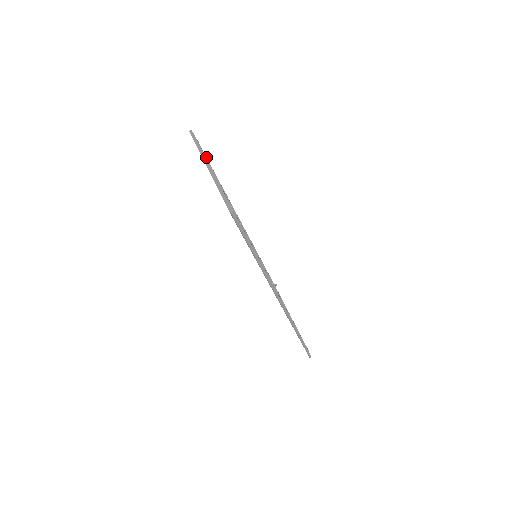
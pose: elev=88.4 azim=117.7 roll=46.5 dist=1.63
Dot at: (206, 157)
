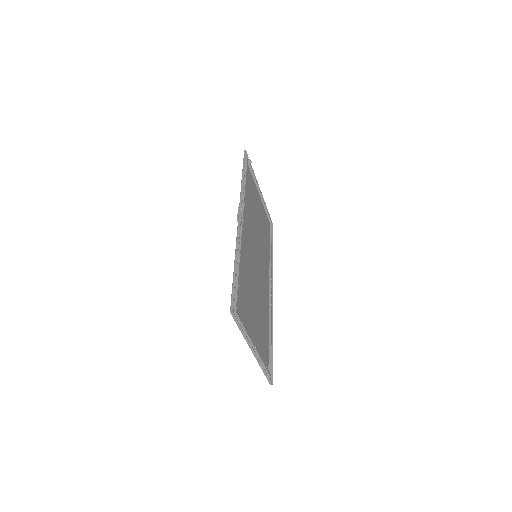
Dot at: occluded
